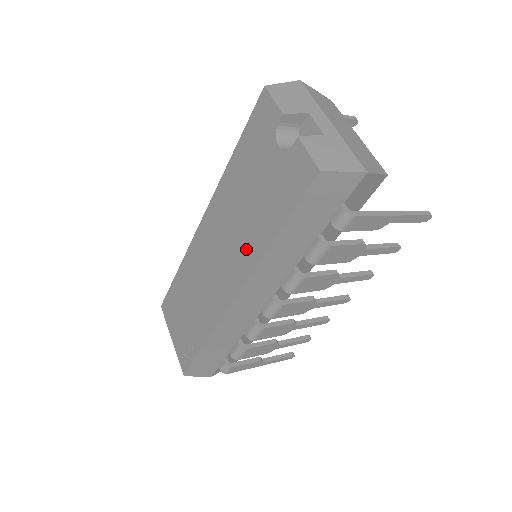
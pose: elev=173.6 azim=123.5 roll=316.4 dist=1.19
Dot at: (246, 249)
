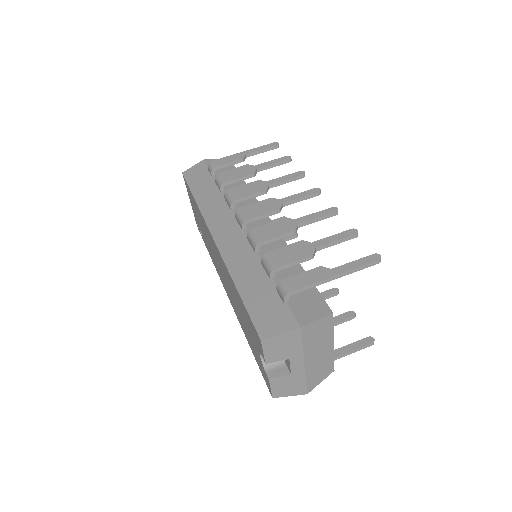
Dot at: (236, 311)
